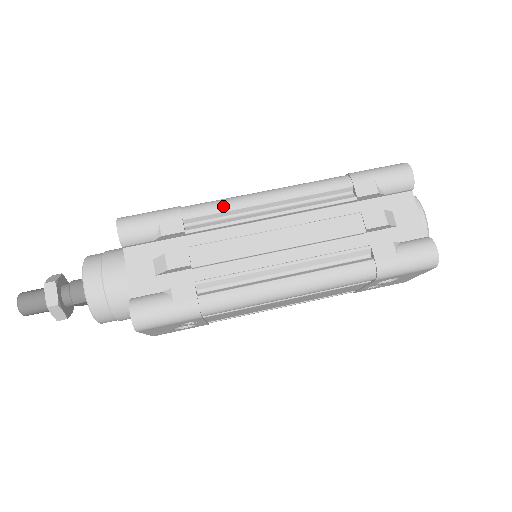
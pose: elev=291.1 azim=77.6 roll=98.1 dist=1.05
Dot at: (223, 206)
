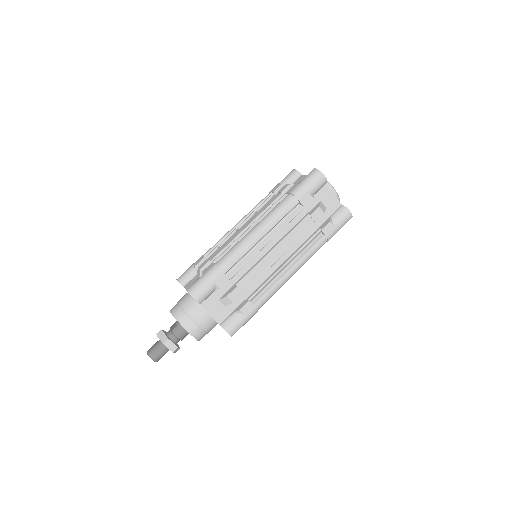
Dot at: (241, 253)
